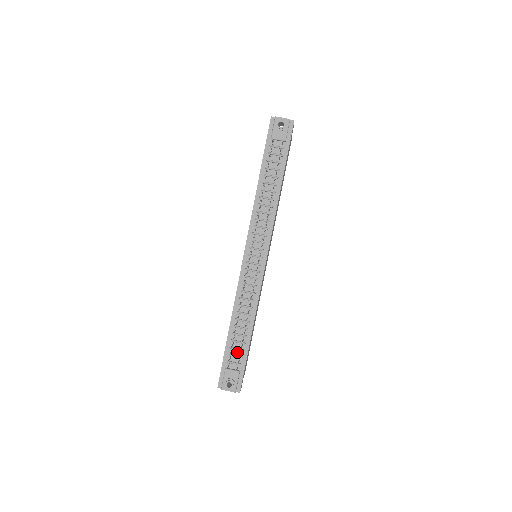
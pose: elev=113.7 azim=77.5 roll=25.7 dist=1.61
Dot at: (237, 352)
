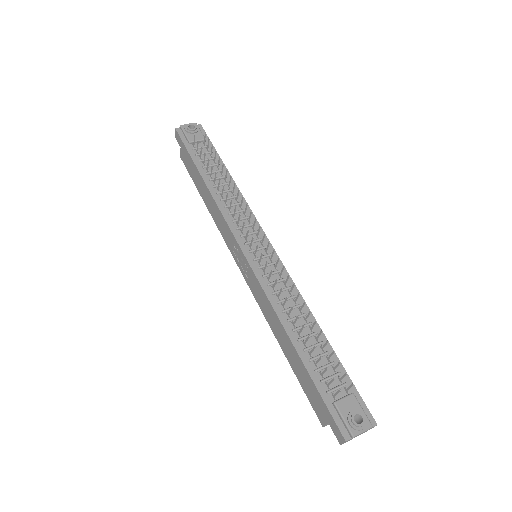
Dot at: (328, 371)
